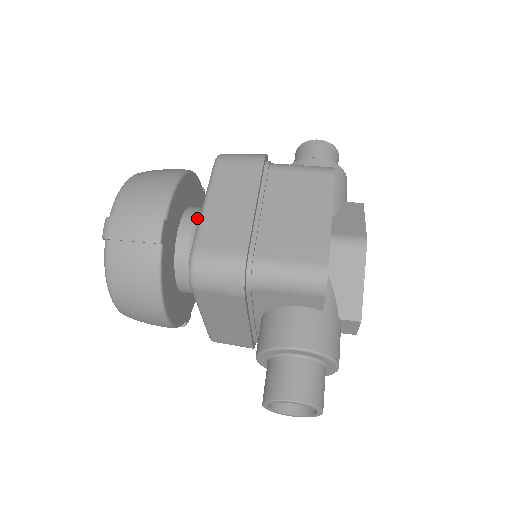
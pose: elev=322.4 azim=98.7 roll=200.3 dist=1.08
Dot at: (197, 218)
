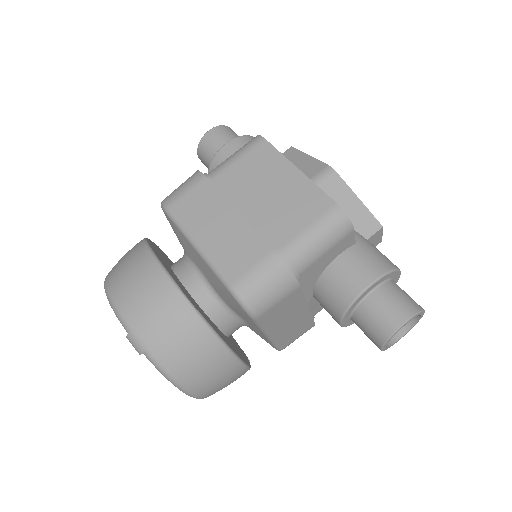
Dot at: (191, 268)
